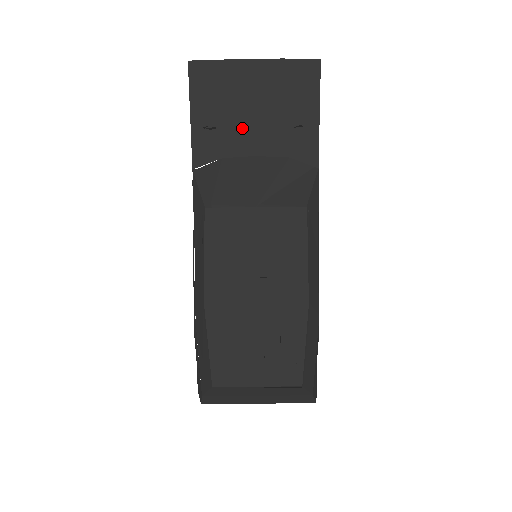
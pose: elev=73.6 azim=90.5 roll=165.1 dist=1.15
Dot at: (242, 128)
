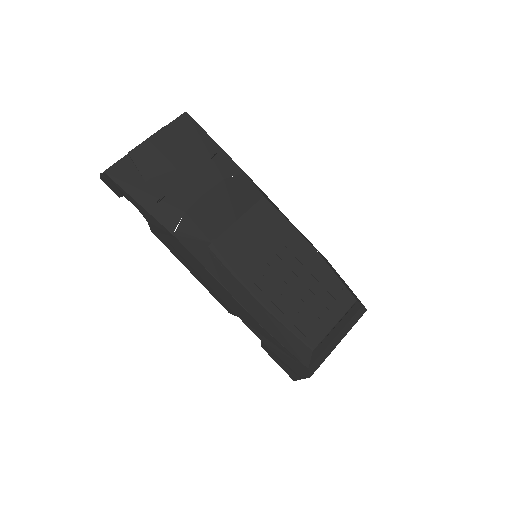
Dot at: (179, 185)
